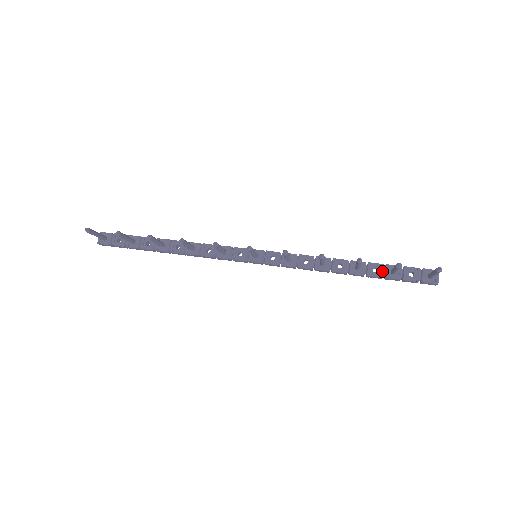
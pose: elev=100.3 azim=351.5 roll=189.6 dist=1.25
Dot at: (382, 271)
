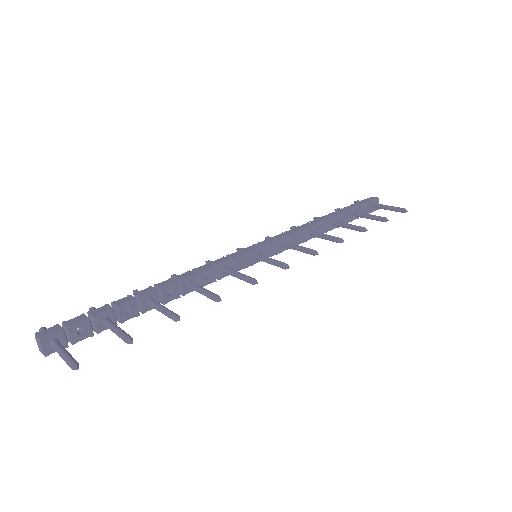
Dot at: (349, 217)
